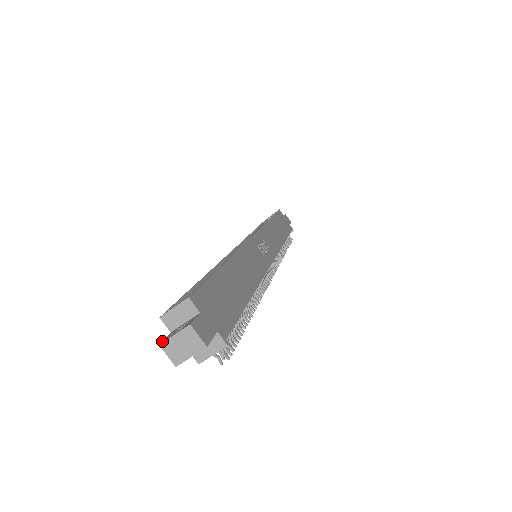
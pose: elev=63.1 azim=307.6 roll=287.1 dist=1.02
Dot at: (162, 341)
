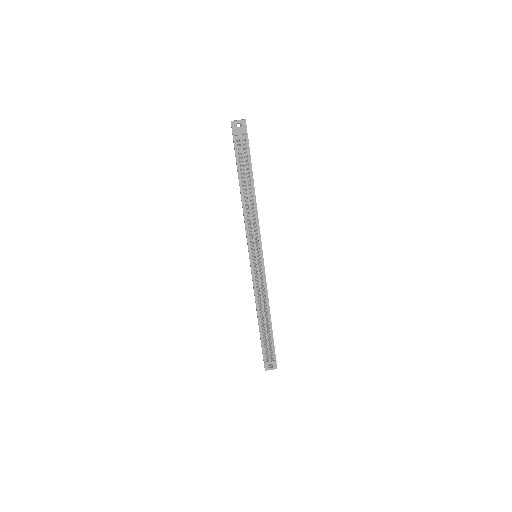
Dot at: occluded
